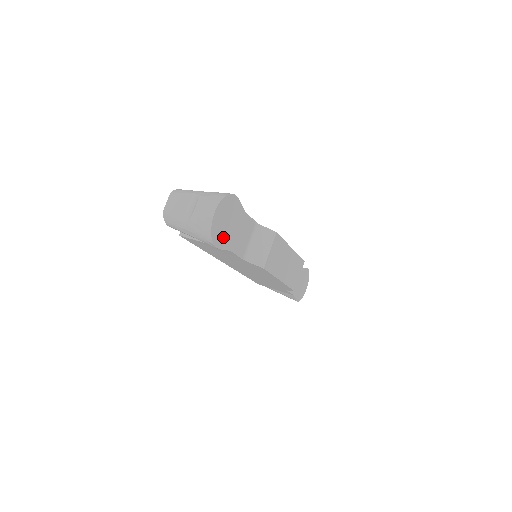
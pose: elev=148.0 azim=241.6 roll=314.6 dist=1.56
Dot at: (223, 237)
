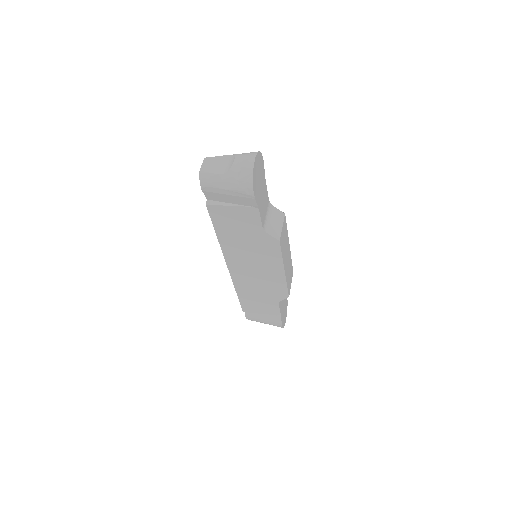
Dot at: (257, 190)
